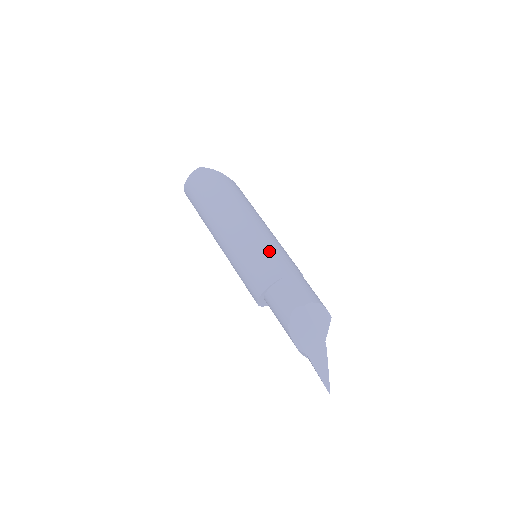
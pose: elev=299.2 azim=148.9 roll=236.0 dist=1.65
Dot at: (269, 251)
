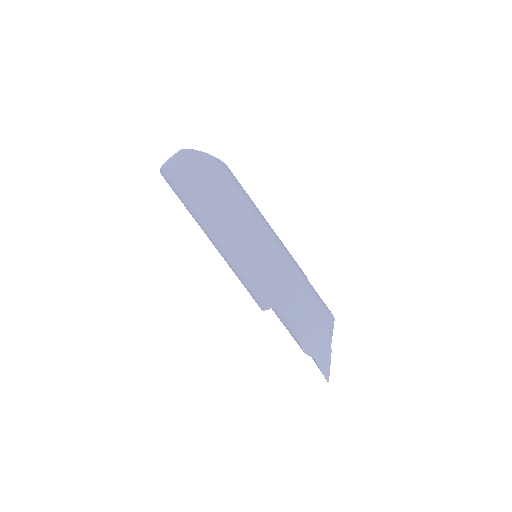
Dot at: (279, 262)
